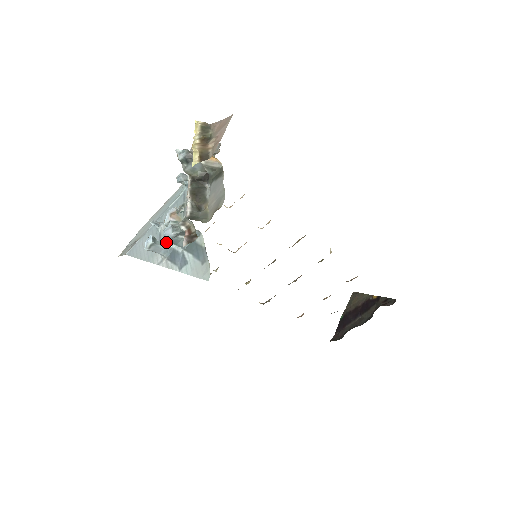
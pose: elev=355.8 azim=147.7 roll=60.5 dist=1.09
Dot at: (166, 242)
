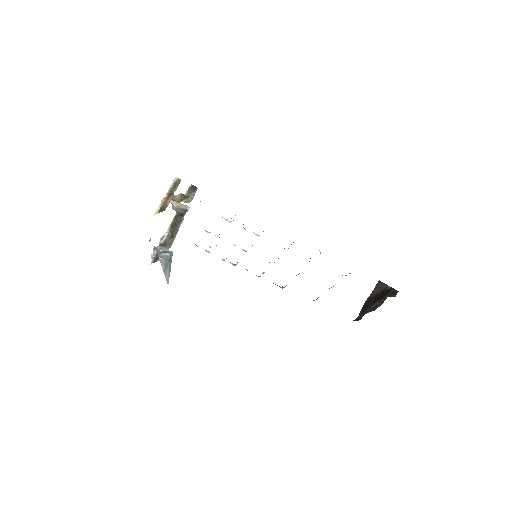
Dot at: occluded
